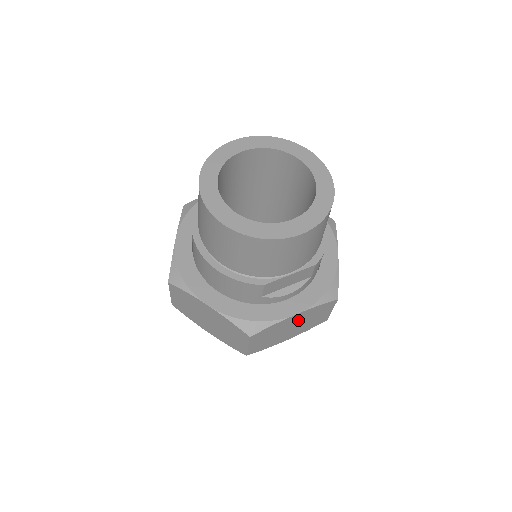
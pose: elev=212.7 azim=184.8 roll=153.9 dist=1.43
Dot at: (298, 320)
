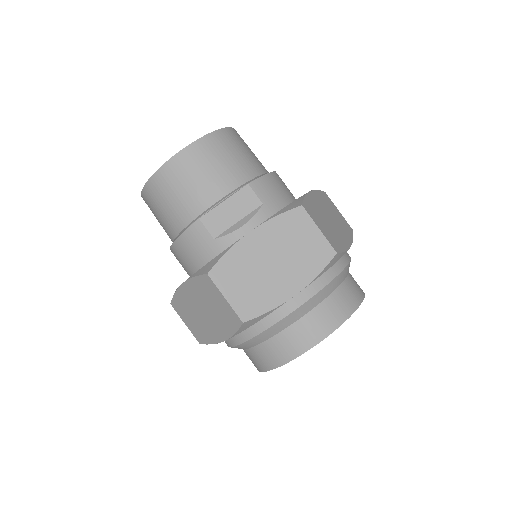
Dot at: (268, 247)
